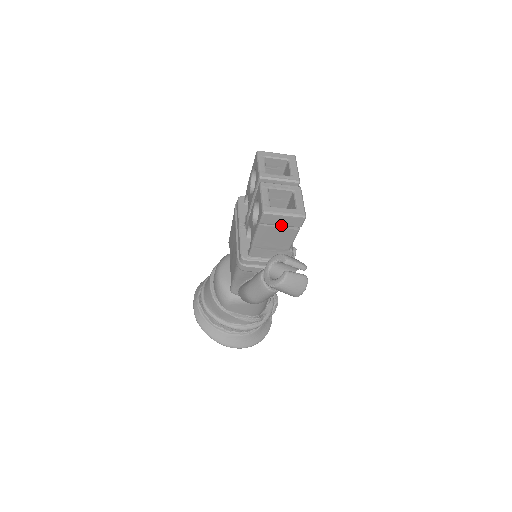
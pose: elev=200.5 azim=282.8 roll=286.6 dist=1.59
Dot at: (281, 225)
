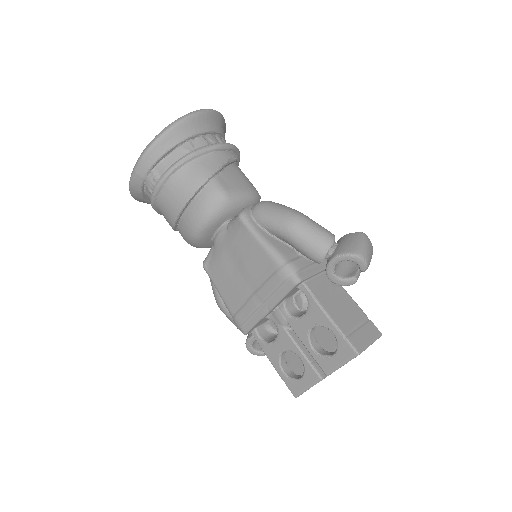
Dot at: occluded
